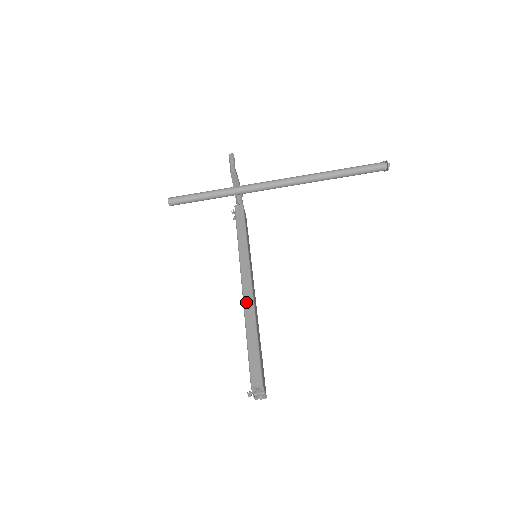
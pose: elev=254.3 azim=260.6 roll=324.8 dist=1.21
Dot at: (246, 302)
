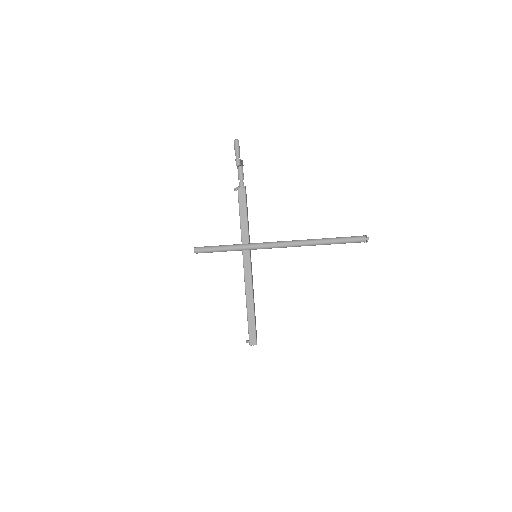
Dot at: (247, 286)
